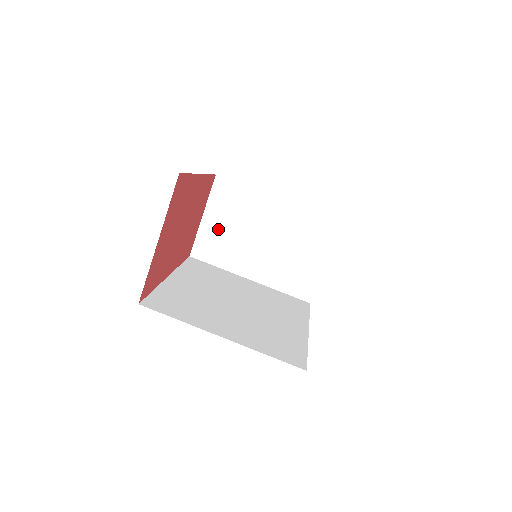
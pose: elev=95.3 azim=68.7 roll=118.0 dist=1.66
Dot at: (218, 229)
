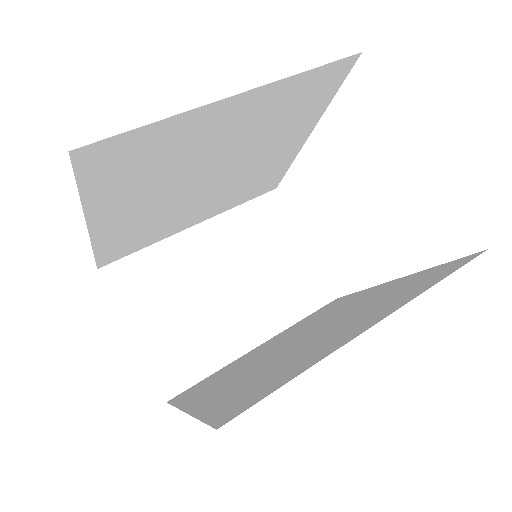
Dot at: (165, 329)
